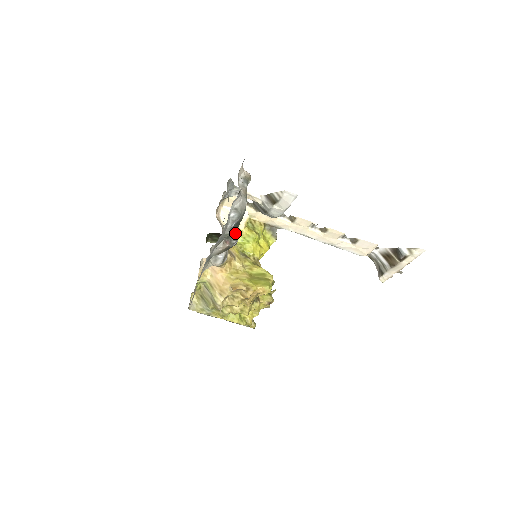
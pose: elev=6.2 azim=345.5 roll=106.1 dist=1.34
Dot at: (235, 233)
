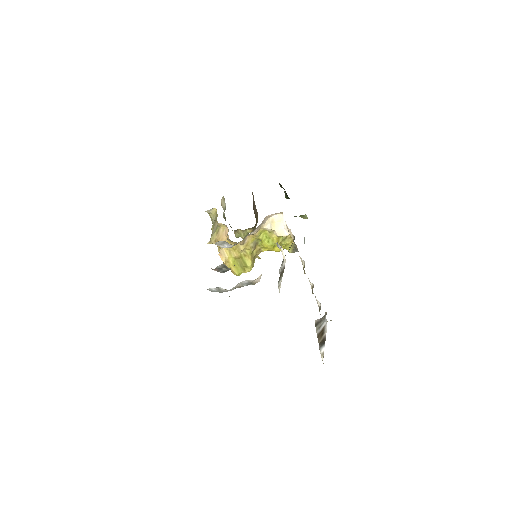
Dot at: (227, 270)
